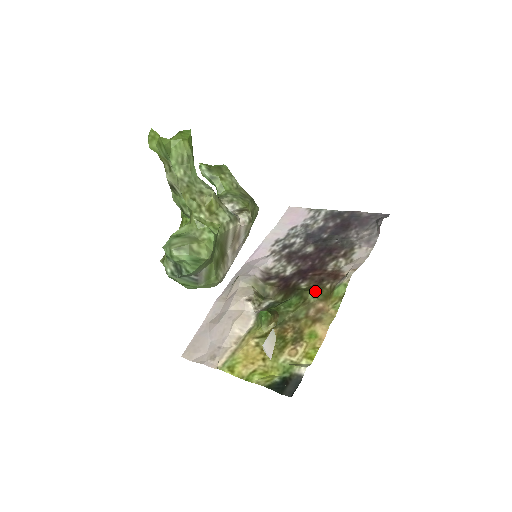
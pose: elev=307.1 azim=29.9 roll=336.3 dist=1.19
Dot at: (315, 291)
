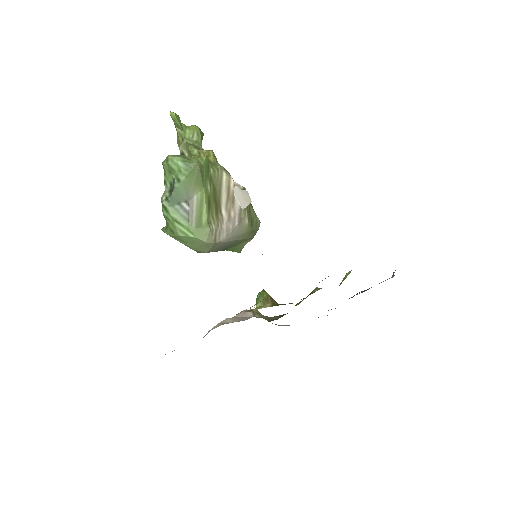
Dot at: occluded
